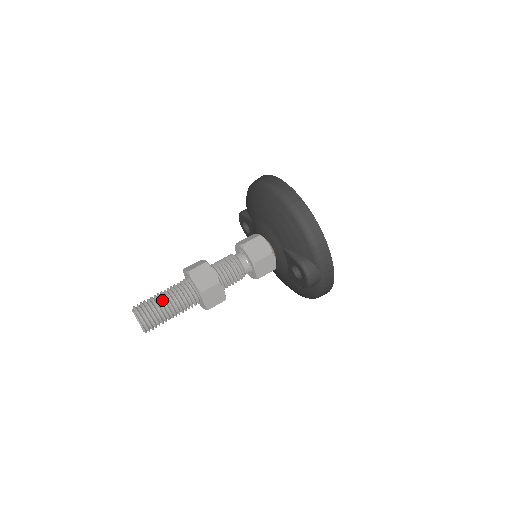
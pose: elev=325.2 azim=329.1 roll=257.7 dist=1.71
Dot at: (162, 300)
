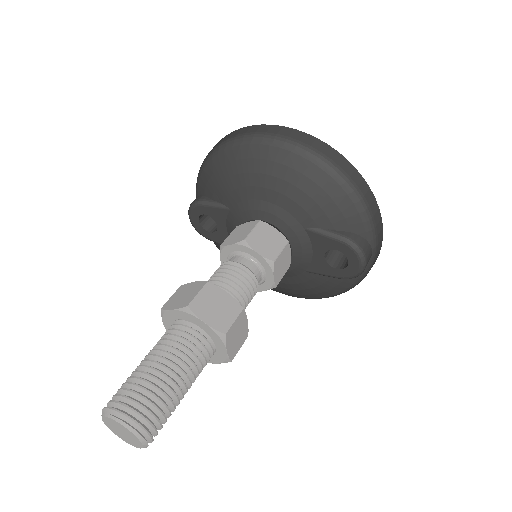
Dot at: (160, 374)
